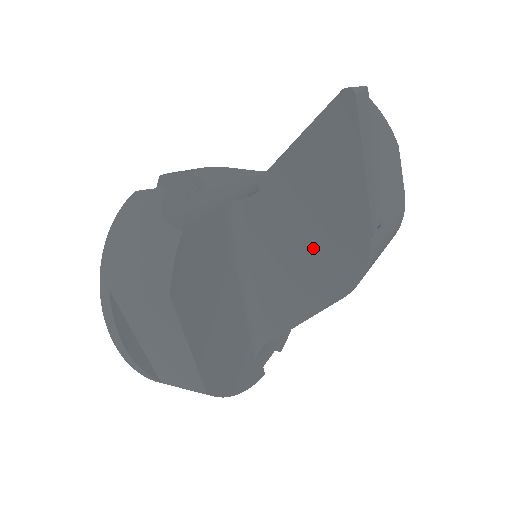
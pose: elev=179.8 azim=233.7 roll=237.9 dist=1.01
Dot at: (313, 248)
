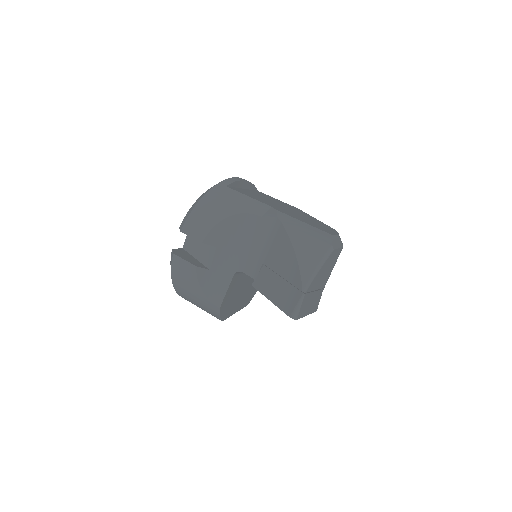
Dot at: occluded
